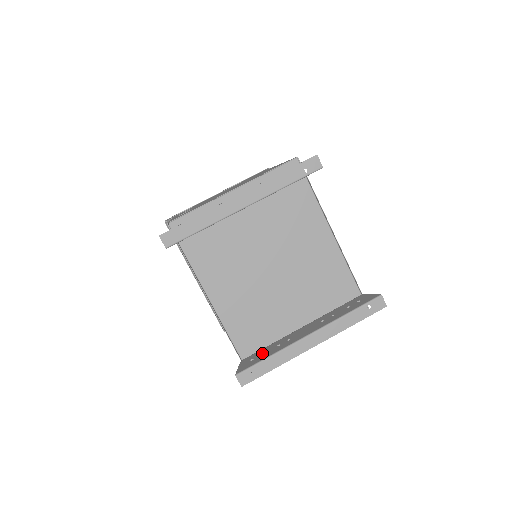
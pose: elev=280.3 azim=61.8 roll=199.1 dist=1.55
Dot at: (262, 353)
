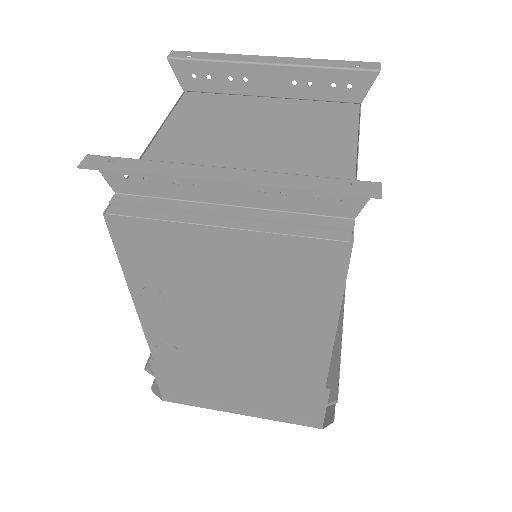
Dot at: (148, 181)
